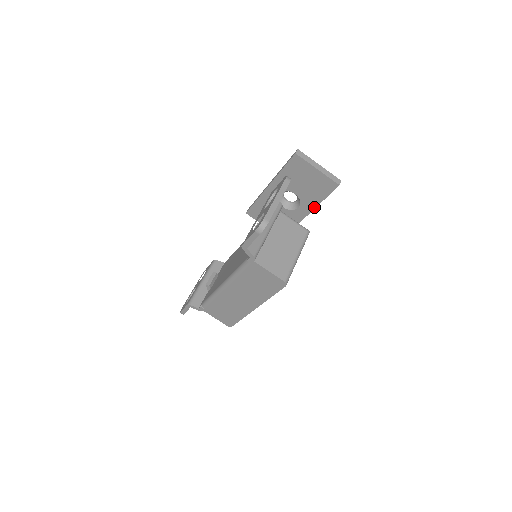
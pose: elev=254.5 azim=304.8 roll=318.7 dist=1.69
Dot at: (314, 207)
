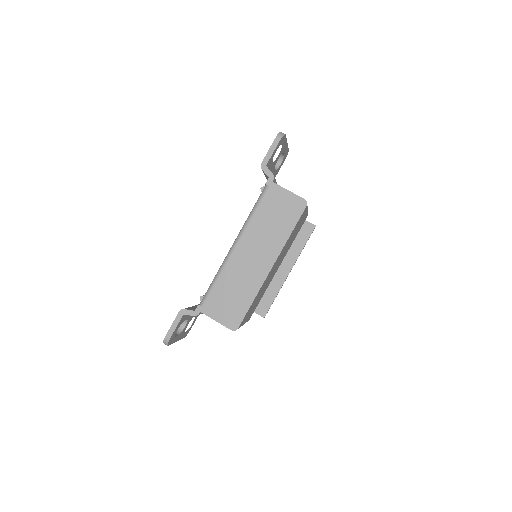
Dot at: (295, 260)
